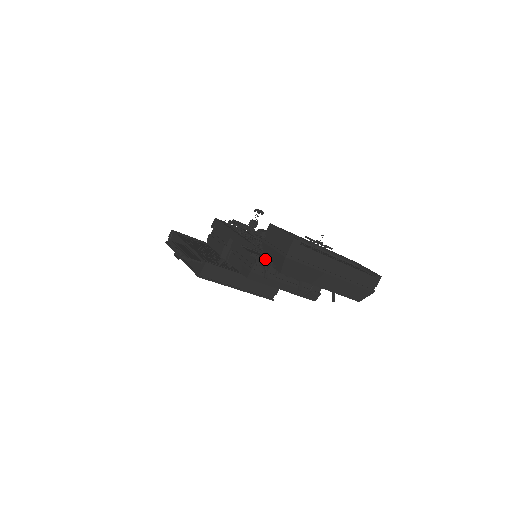
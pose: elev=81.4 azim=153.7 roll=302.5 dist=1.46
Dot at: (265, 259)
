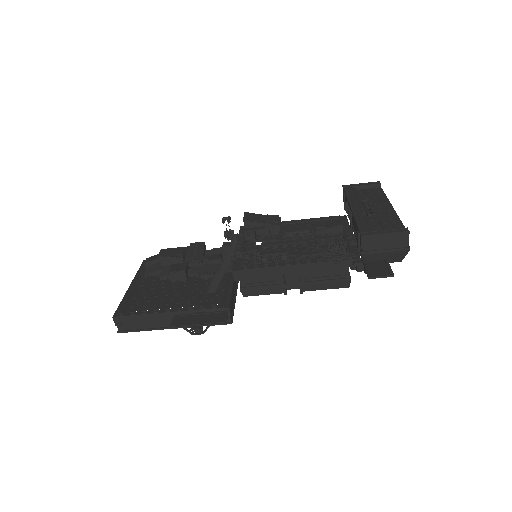
Dot at: (390, 266)
